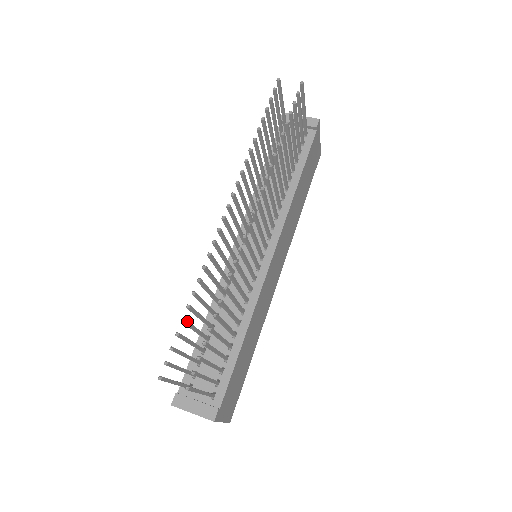
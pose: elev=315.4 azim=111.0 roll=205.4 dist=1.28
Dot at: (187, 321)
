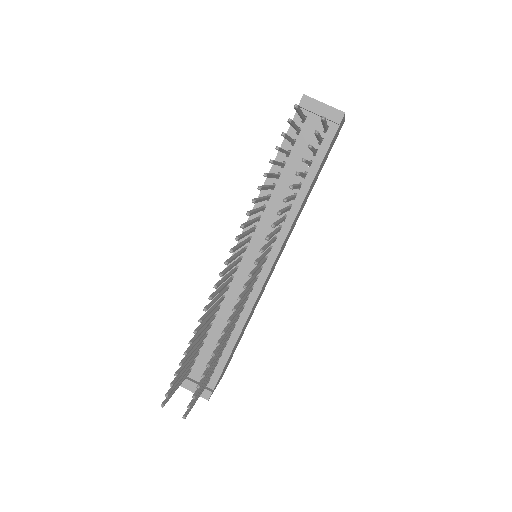
Dot at: (185, 361)
